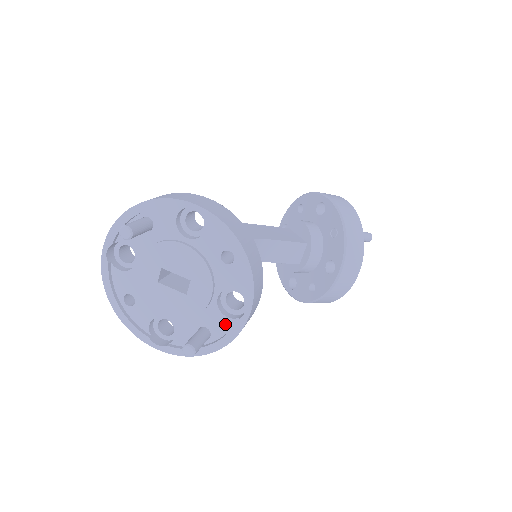
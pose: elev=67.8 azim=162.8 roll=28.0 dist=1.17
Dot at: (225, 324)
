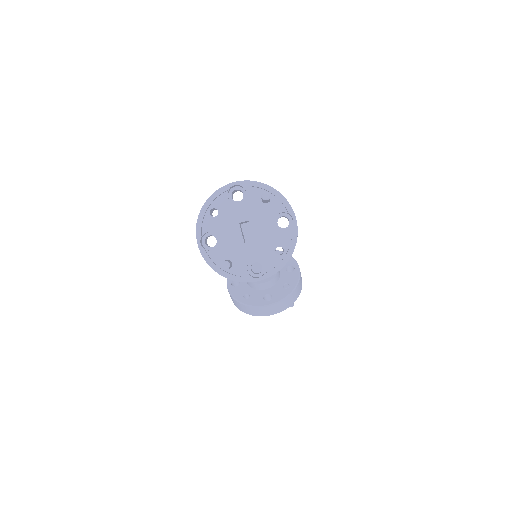
Dot at: (242, 272)
